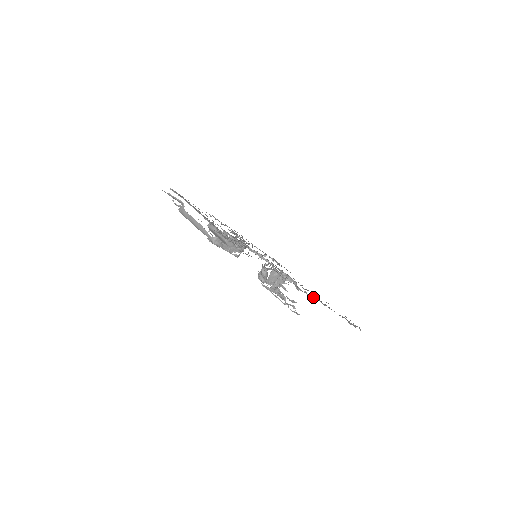
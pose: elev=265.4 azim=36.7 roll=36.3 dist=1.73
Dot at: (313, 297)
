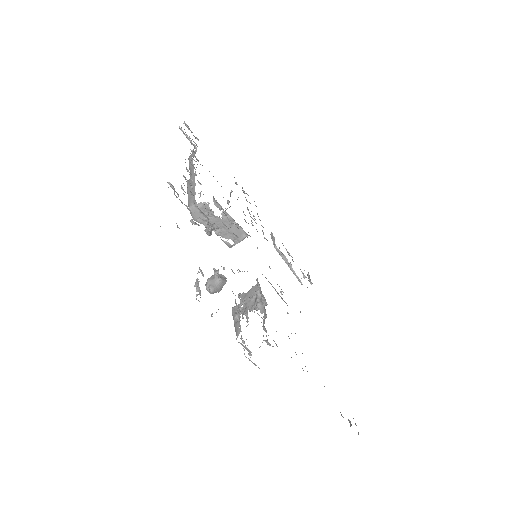
Dot at: occluded
